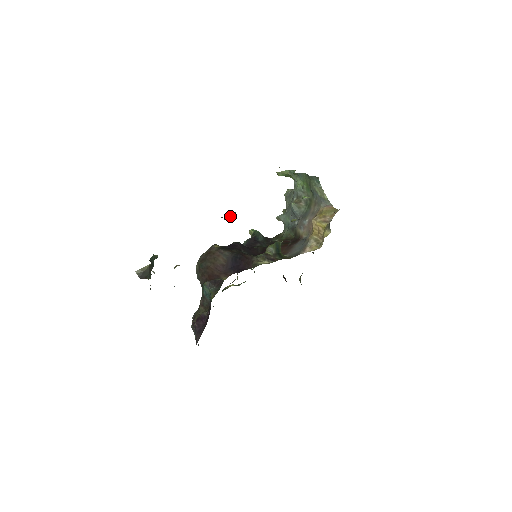
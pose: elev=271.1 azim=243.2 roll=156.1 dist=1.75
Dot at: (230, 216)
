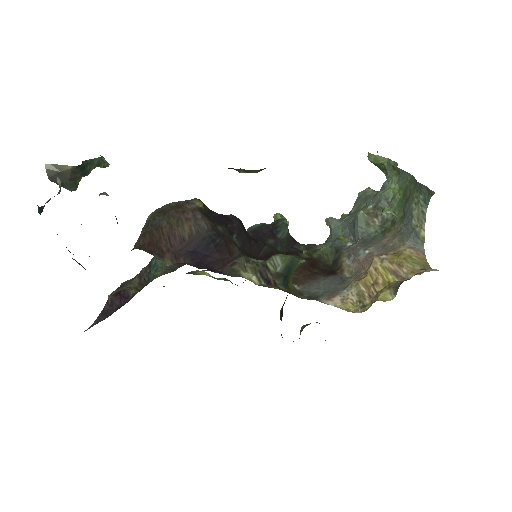
Dot at: occluded
